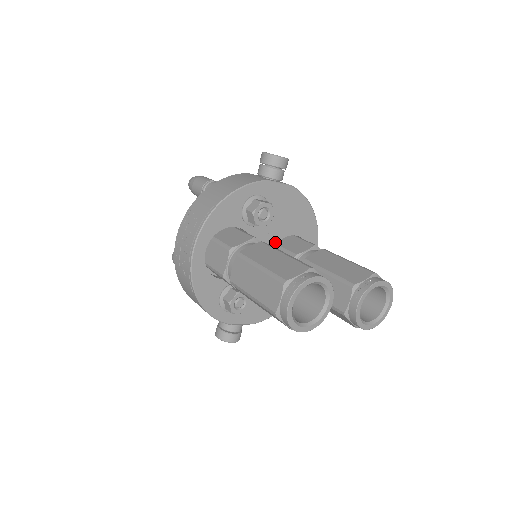
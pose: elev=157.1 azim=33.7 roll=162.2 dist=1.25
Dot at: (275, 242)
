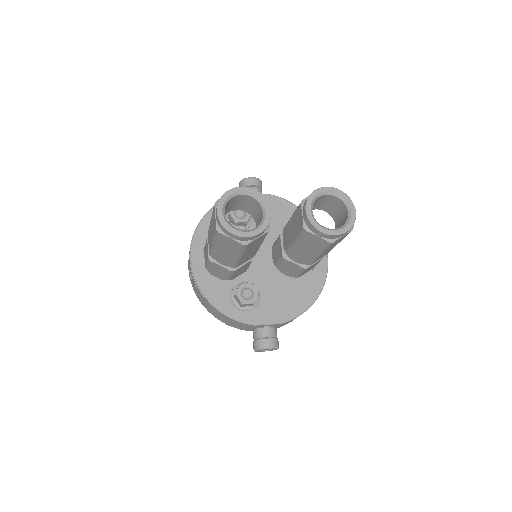
Dot at: (272, 242)
